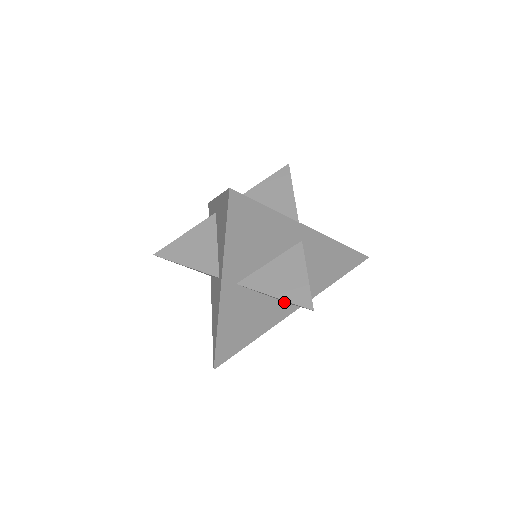
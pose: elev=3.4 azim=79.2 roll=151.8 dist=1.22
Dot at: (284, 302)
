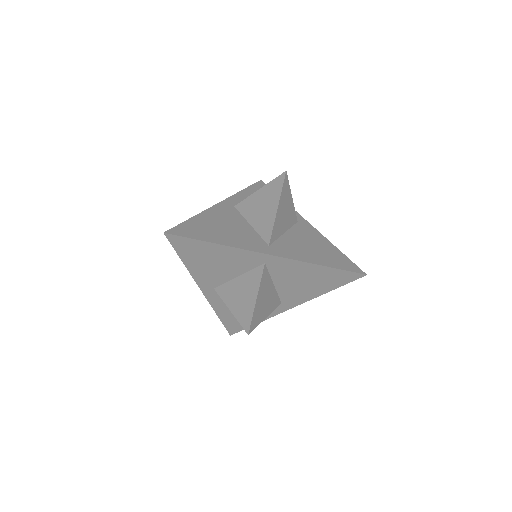
Dot at: occluded
